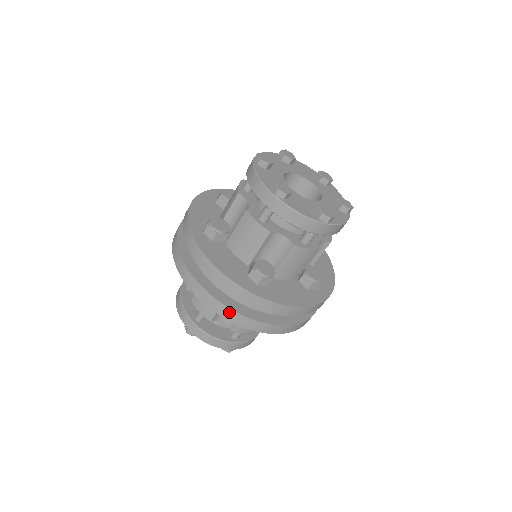
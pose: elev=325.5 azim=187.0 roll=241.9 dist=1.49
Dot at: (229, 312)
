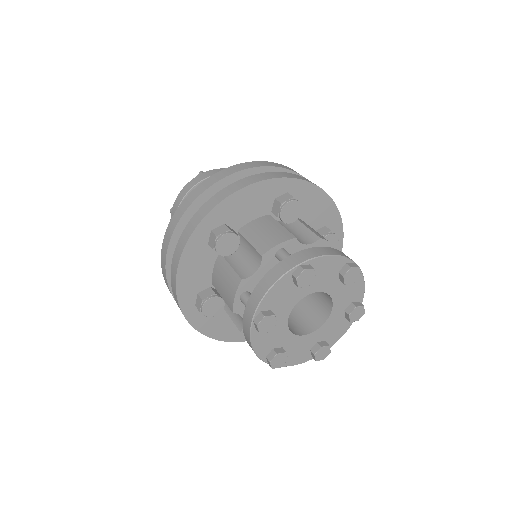
Dot at: (167, 284)
